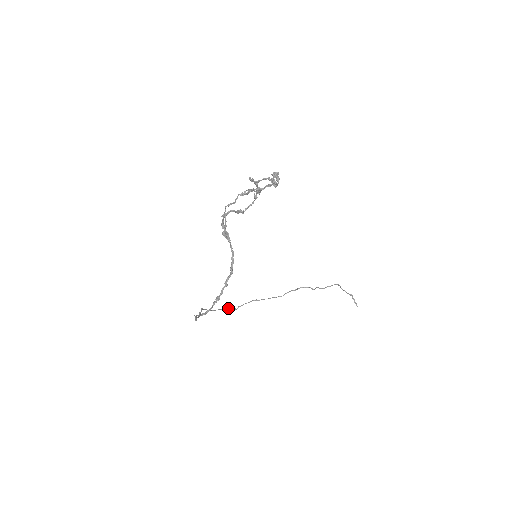
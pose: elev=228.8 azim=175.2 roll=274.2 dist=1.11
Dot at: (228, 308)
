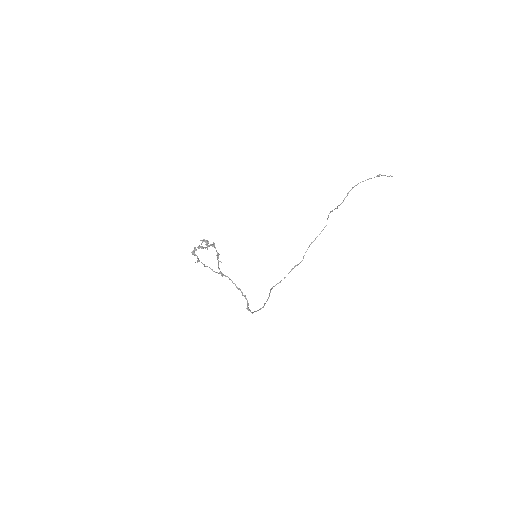
Dot at: (296, 265)
